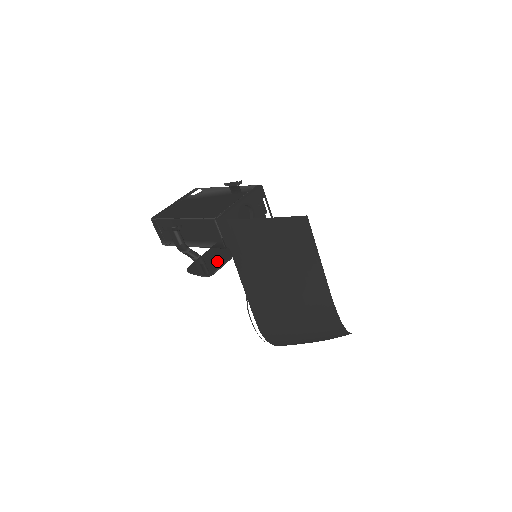
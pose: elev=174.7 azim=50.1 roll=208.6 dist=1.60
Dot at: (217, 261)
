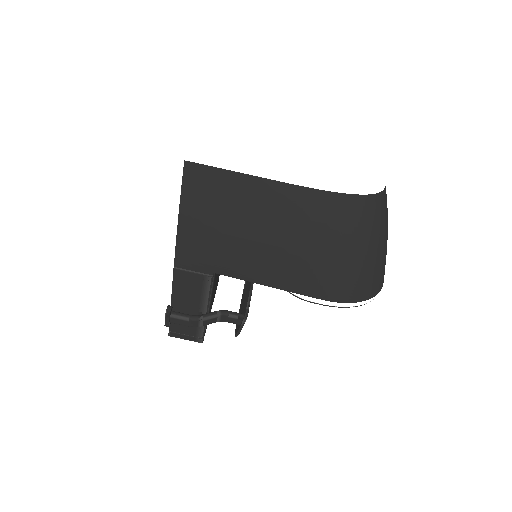
Dot at: (245, 301)
